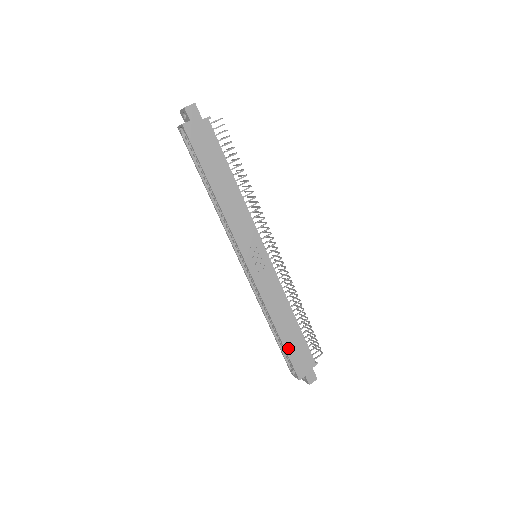
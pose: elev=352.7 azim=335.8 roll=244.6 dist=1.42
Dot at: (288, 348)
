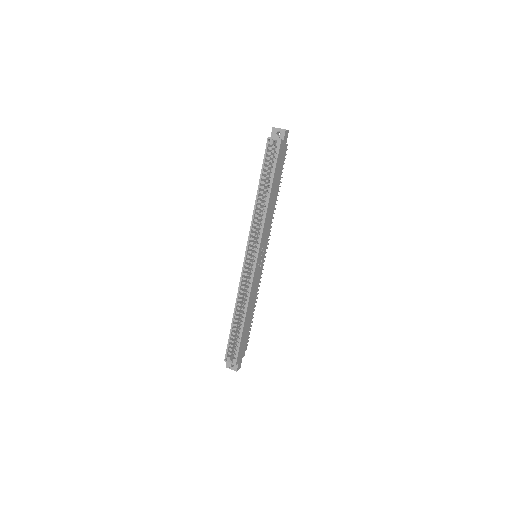
Dot at: (242, 336)
